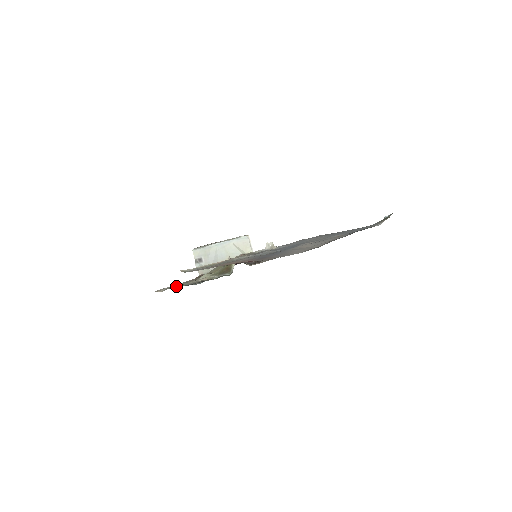
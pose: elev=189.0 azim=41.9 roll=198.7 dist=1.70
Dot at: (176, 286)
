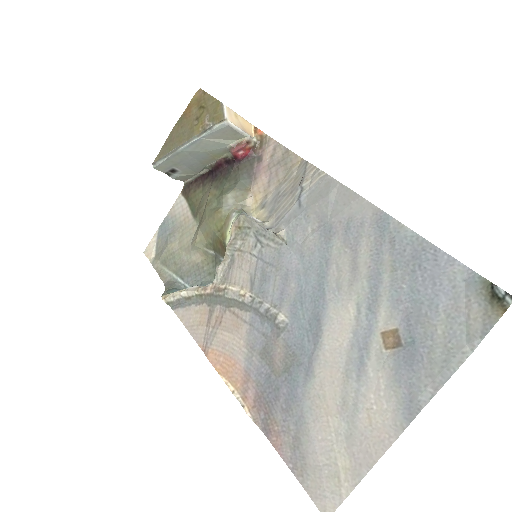
Dot at: (167, 259)
